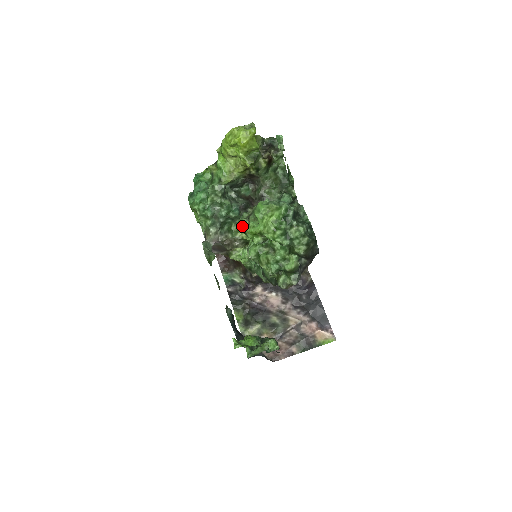
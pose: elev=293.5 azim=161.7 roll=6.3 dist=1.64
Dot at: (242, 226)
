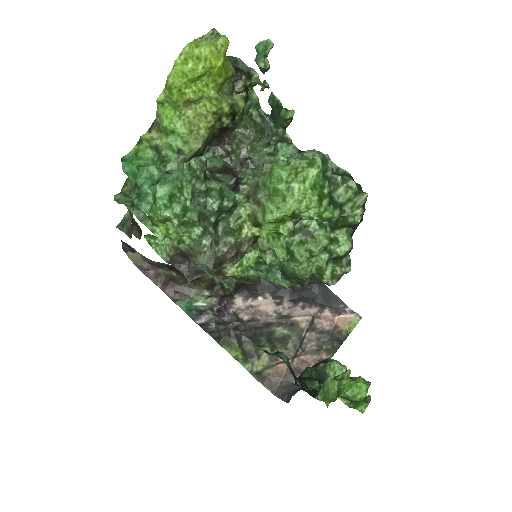
Dot at: (247, 216)
